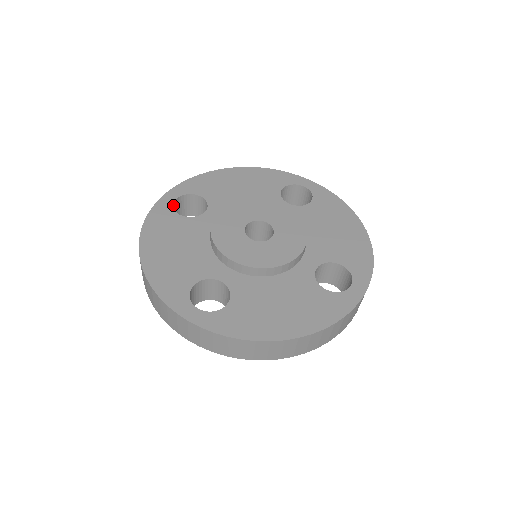
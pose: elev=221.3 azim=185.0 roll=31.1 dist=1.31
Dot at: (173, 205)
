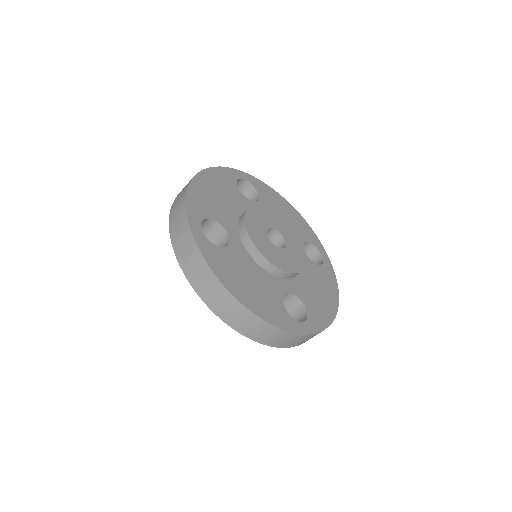
Dot at: (205, 238)
